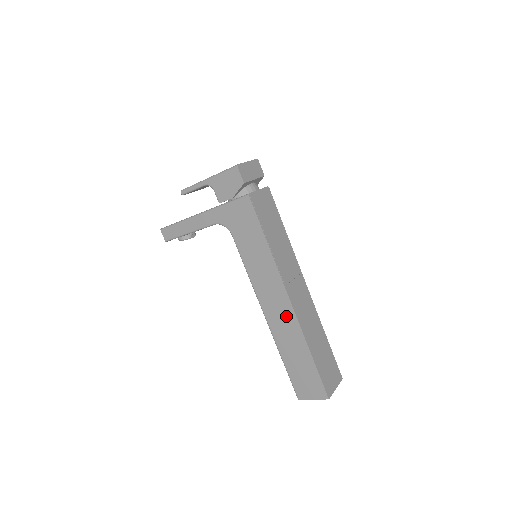
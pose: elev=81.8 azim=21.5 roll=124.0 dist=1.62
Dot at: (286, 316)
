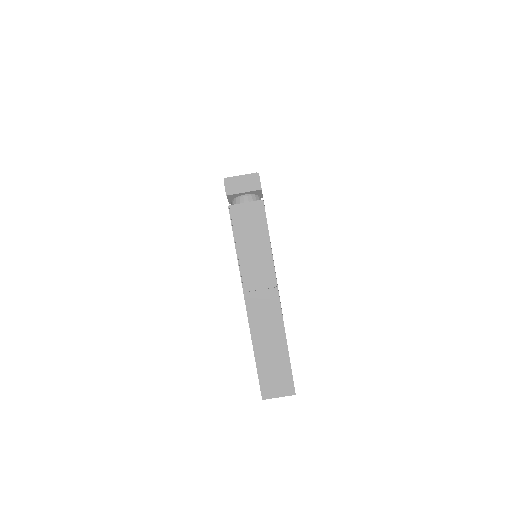
Dot at: occluded
